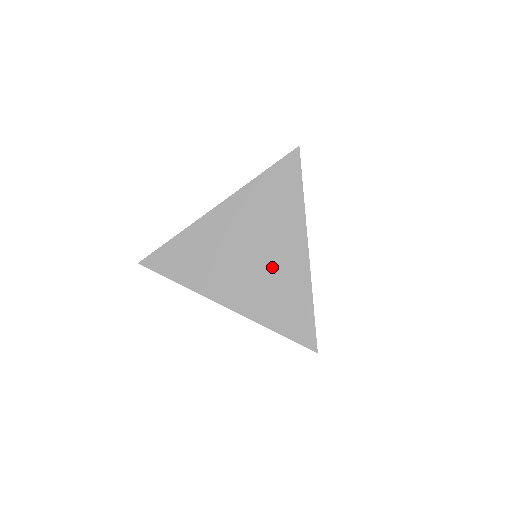
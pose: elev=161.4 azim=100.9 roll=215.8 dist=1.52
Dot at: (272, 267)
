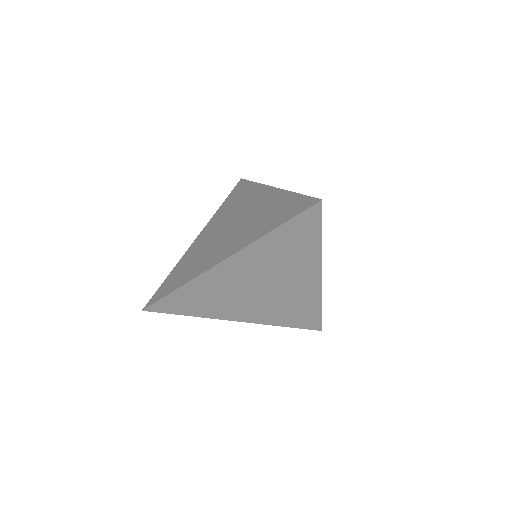
Dot at: (285, 294)
